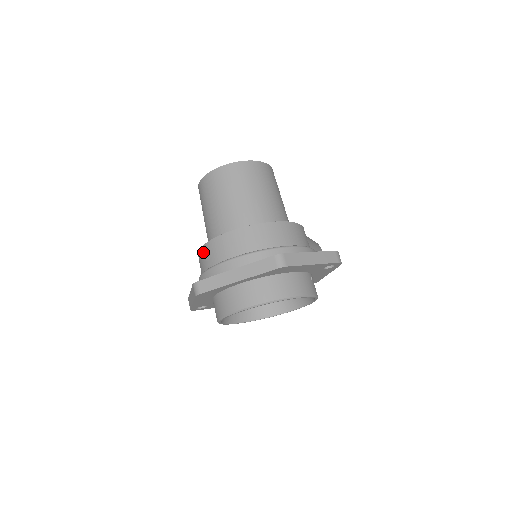
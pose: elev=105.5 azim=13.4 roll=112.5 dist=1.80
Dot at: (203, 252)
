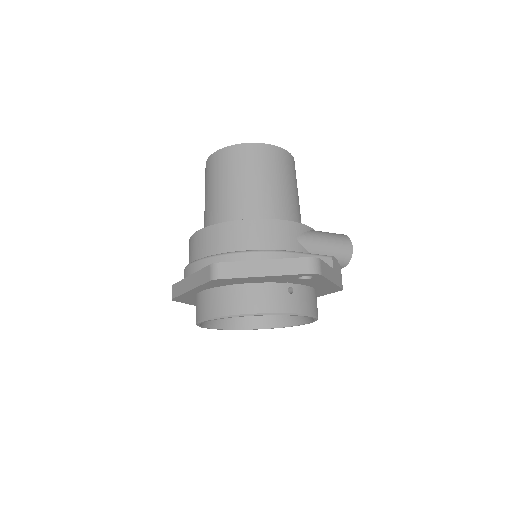
Dot at: occluded
